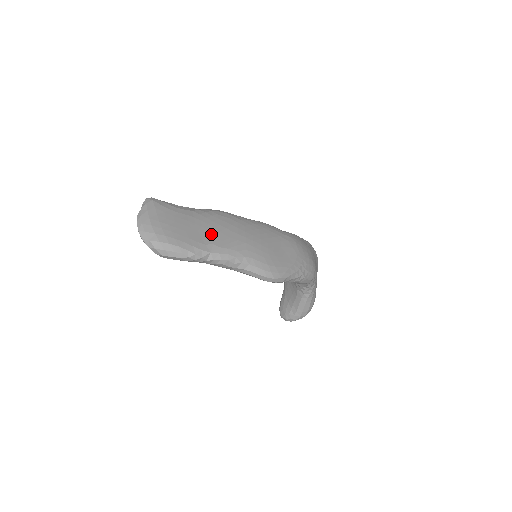
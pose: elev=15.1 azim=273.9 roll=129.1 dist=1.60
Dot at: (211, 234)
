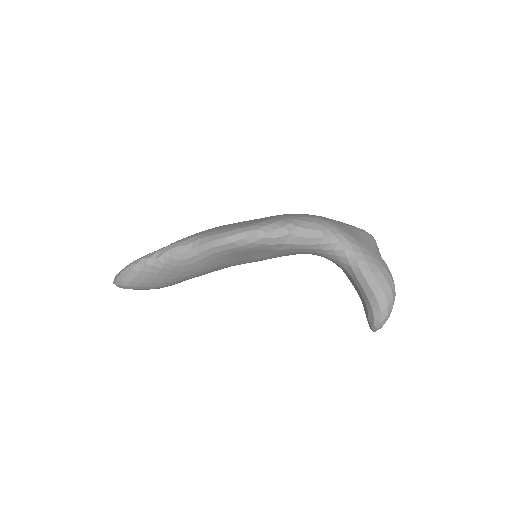
Dot at: occluded
